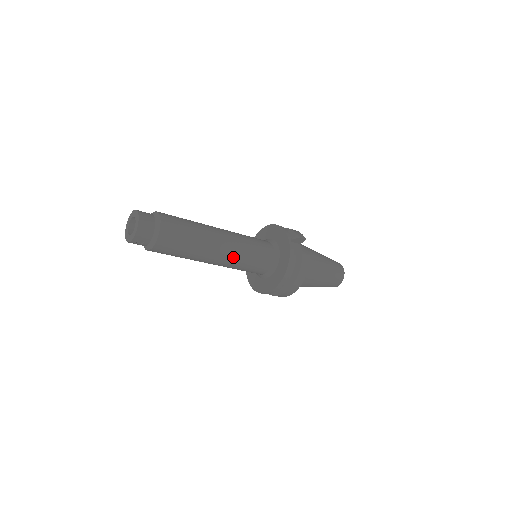
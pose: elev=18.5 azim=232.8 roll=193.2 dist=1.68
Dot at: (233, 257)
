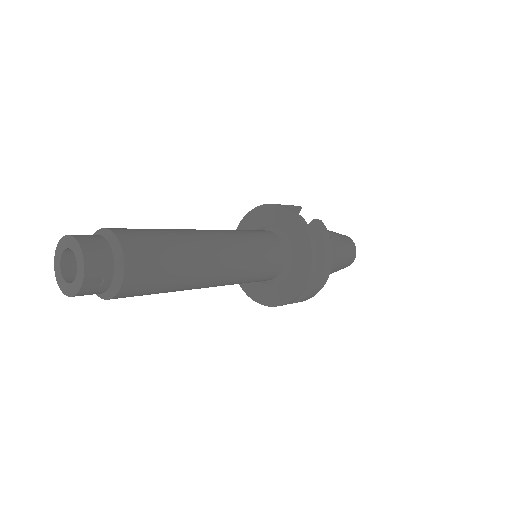
Dot at: (238, 258)
